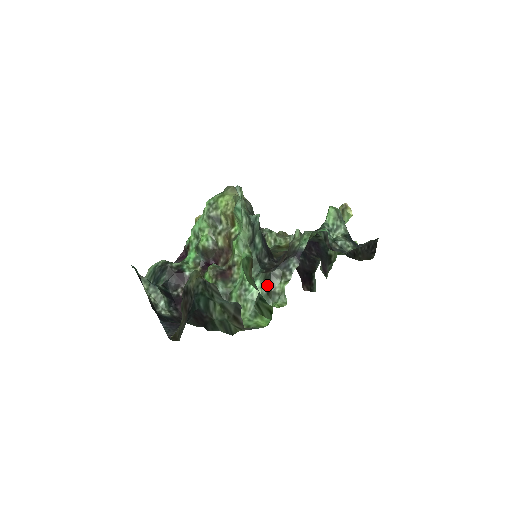
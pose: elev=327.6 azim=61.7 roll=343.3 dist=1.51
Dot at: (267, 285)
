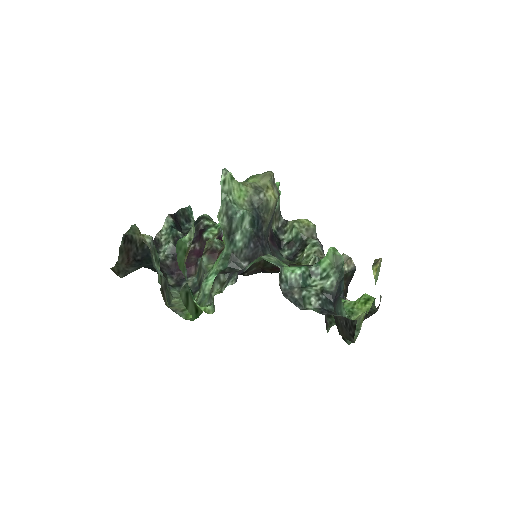
Dot at: (213, 284)
